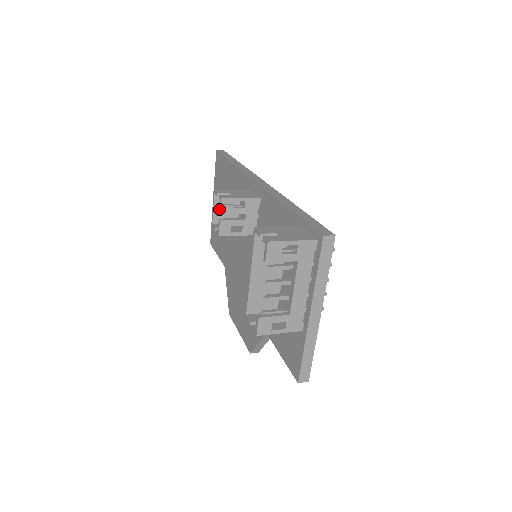
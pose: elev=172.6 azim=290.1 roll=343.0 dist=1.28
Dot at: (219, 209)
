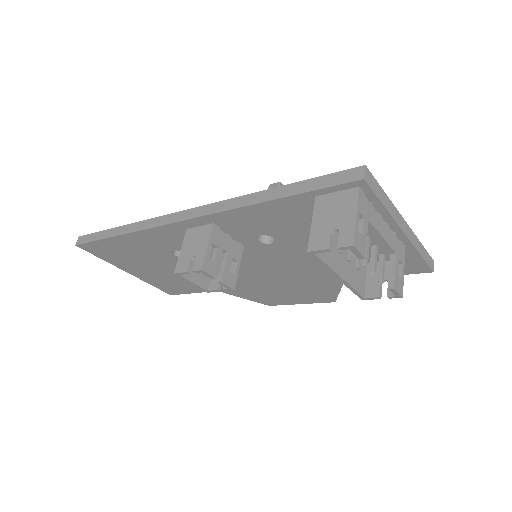
Dot at: occluded
